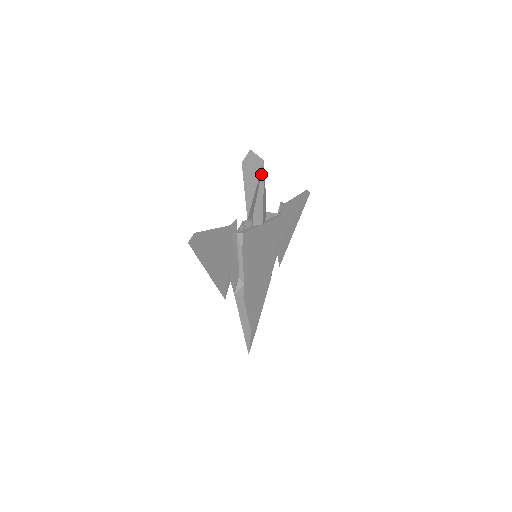
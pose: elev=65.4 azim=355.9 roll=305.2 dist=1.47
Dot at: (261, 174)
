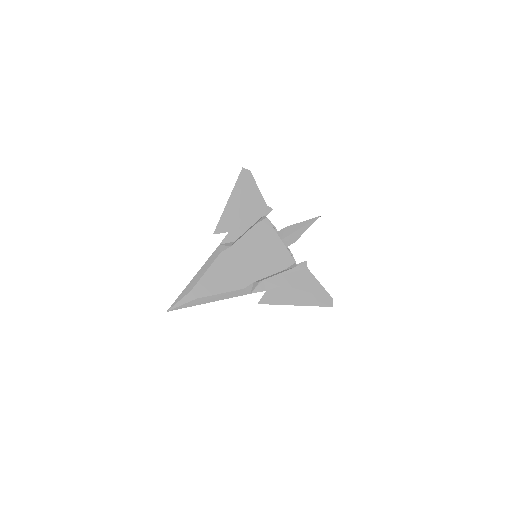
Dot at: (312, 219)
